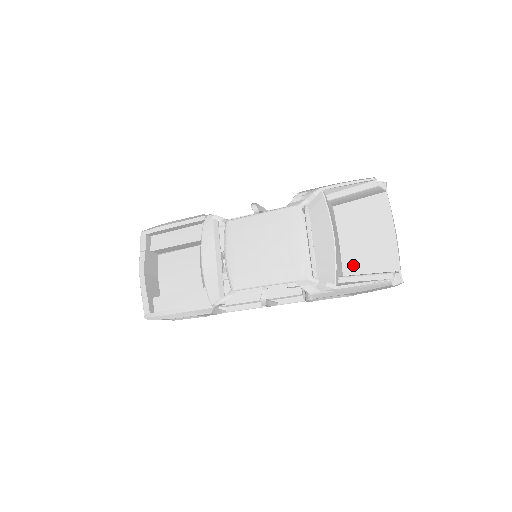
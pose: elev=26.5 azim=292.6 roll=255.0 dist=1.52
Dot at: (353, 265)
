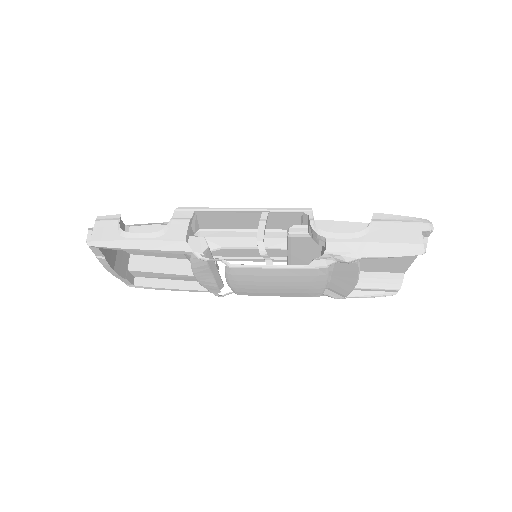
Dot at: (362, 267)
